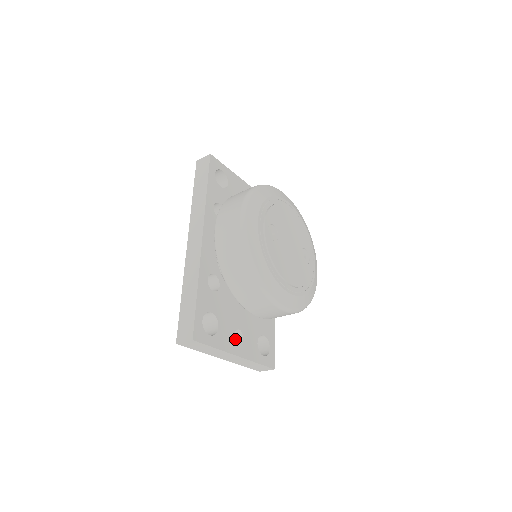
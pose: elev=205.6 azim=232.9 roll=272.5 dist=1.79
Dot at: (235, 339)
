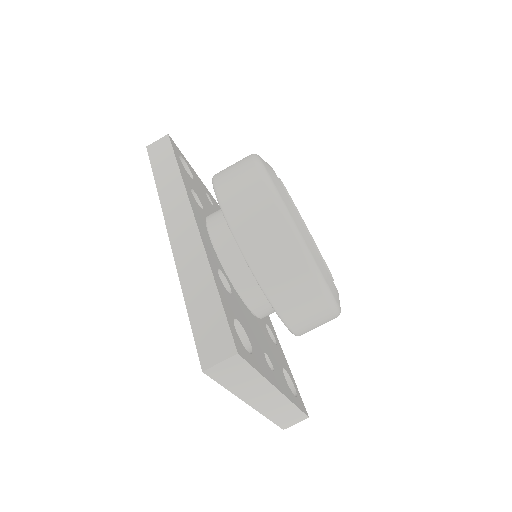
Dot at: (268, 366)
